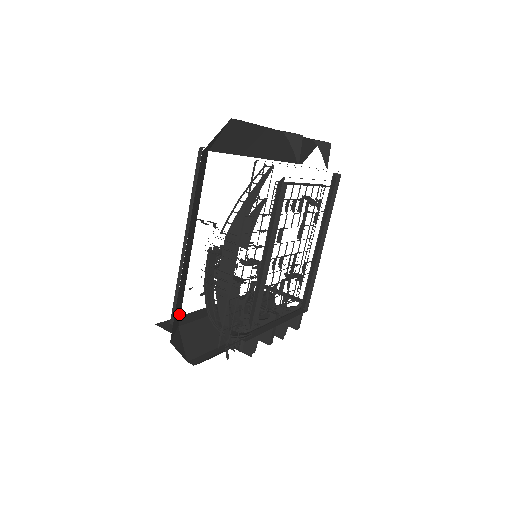
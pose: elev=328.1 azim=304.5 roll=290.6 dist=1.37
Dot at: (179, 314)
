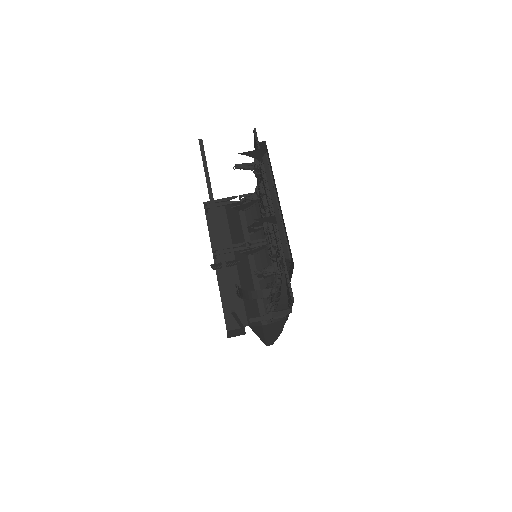
Dot at: occluded
